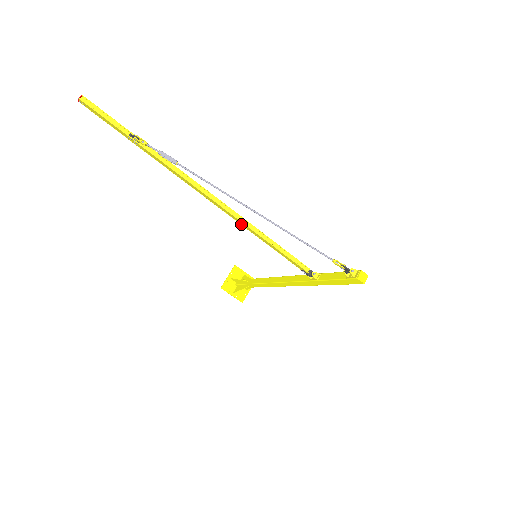
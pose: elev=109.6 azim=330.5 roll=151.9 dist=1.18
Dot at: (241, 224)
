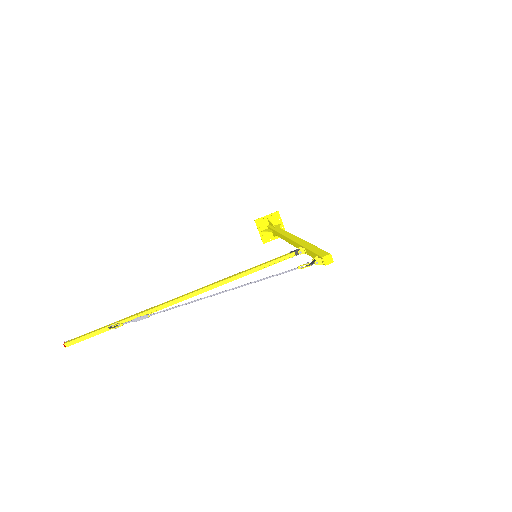
Dot at: (223, 284)
